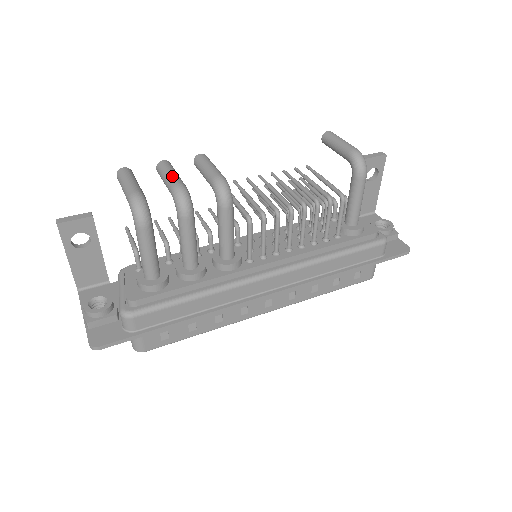
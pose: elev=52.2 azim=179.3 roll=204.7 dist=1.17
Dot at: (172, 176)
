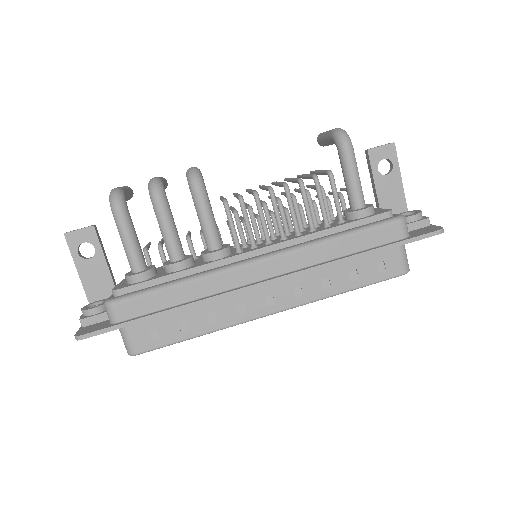
Dot at: occluded
